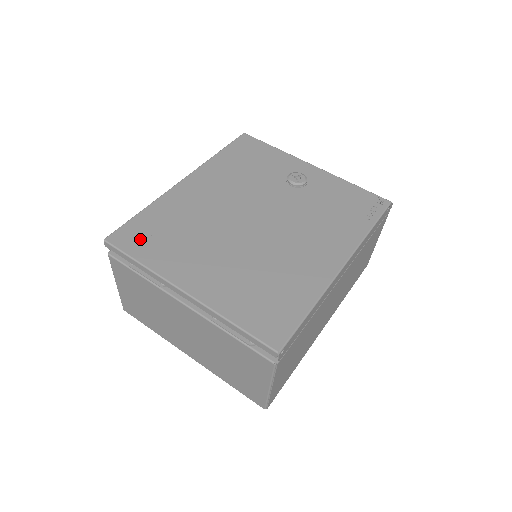
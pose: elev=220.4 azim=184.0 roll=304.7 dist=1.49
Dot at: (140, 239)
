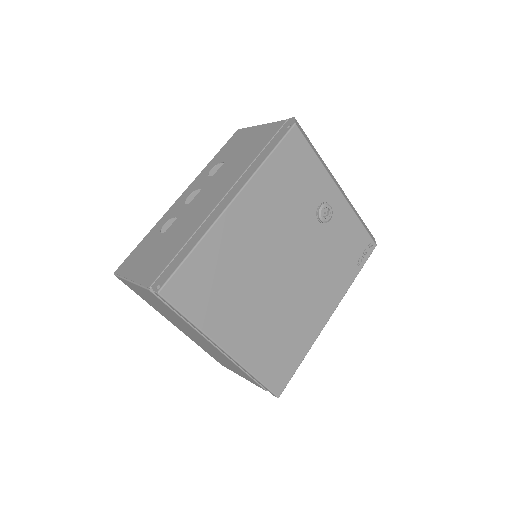
Dot at: (192, 292)
